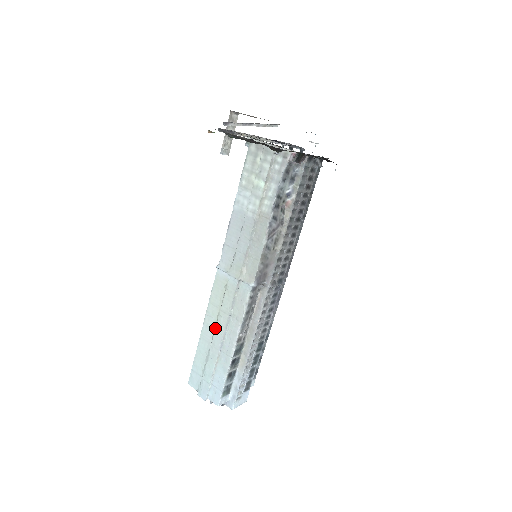
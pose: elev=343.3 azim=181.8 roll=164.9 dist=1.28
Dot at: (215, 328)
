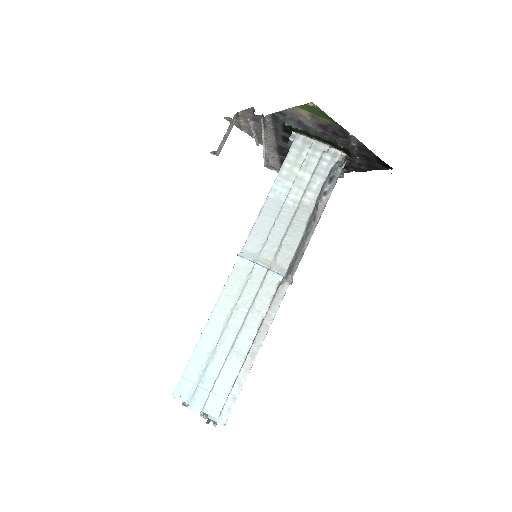
Dot at: (228, 323)
